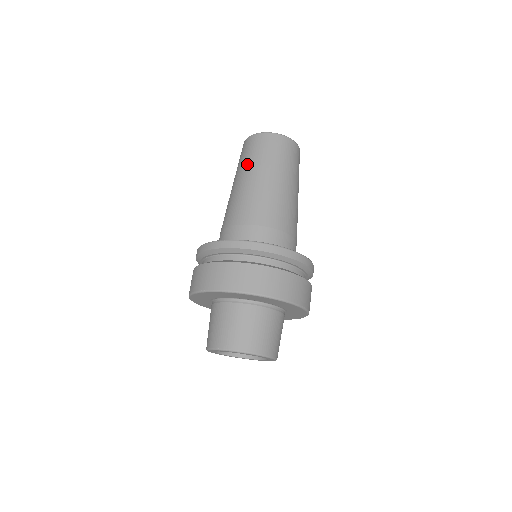
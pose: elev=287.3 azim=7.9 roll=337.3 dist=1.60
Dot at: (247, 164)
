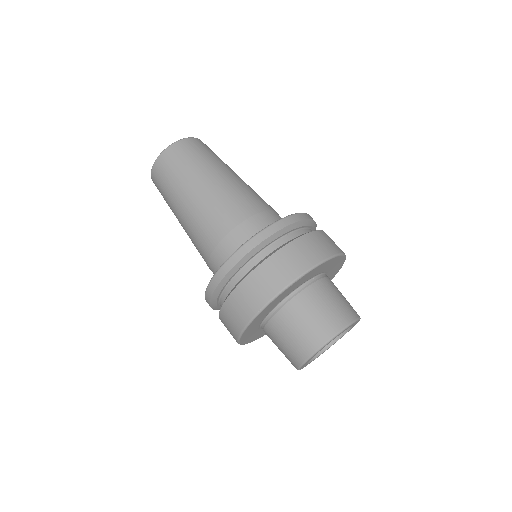
Dot at: (179, 182)
